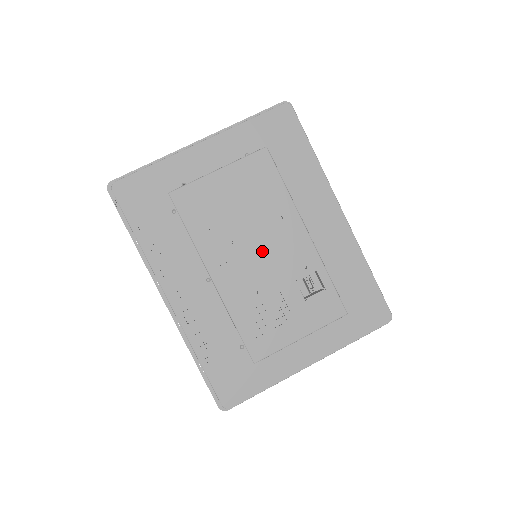
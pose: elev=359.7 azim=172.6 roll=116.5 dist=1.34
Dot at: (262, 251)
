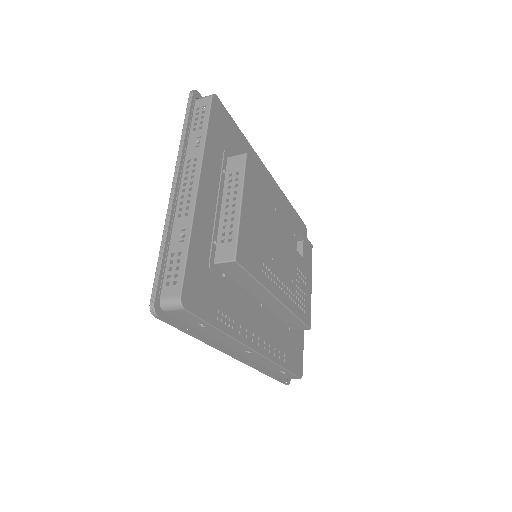
Dot at: (282, 247)
